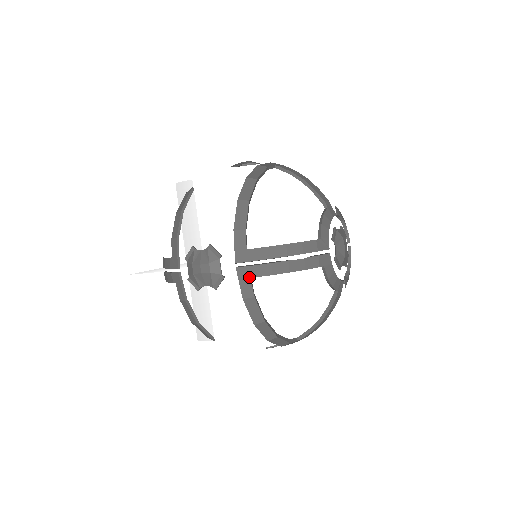
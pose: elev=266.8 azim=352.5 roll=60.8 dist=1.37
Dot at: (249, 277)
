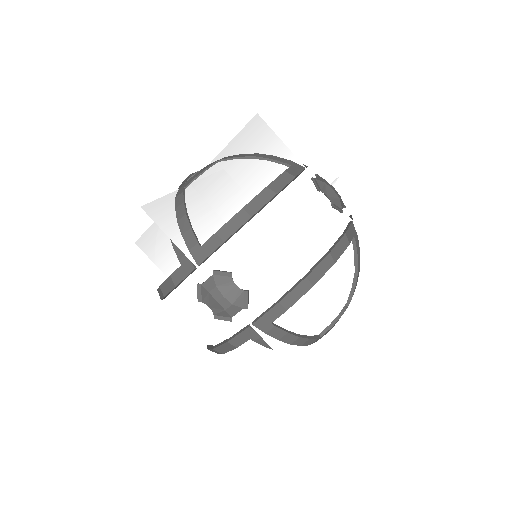
Dot at: (250, 338)
